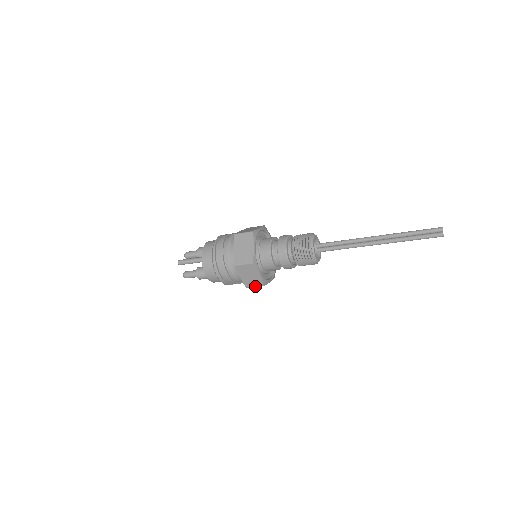
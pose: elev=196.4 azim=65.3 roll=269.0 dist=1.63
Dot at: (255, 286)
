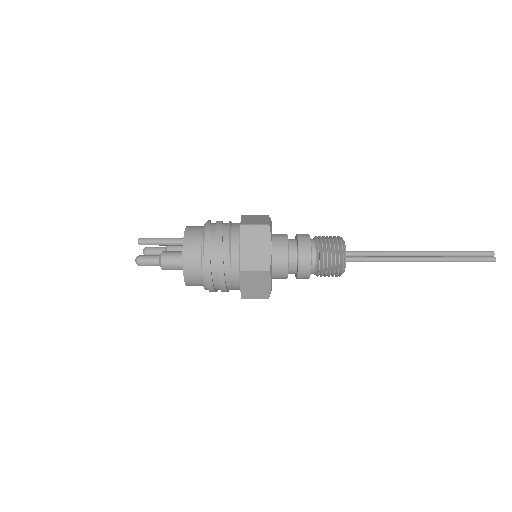
Dot at: (255, 269)
